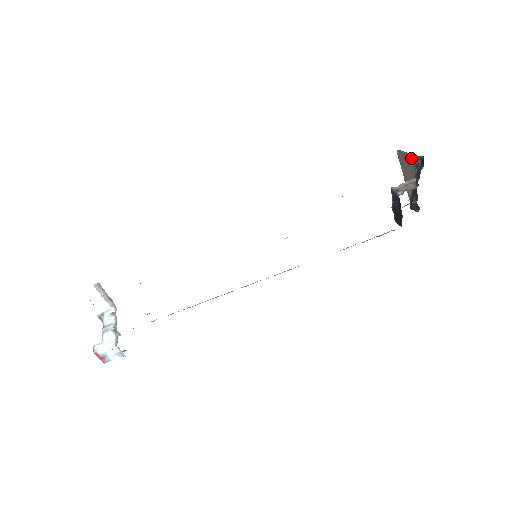
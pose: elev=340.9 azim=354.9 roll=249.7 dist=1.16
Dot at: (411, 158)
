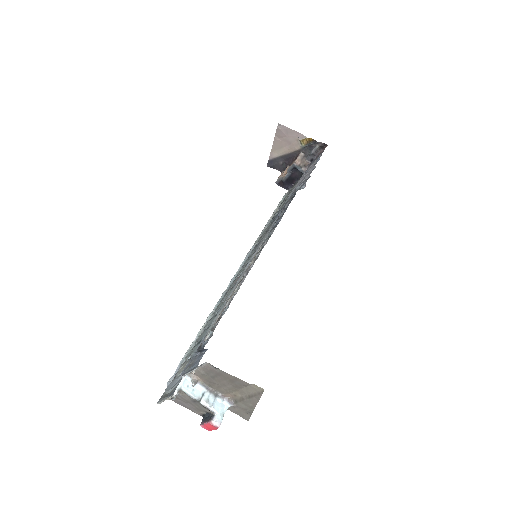
Dot at: (304, 139)
